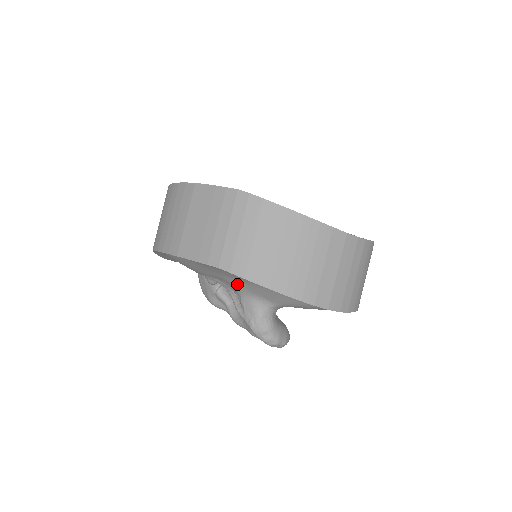
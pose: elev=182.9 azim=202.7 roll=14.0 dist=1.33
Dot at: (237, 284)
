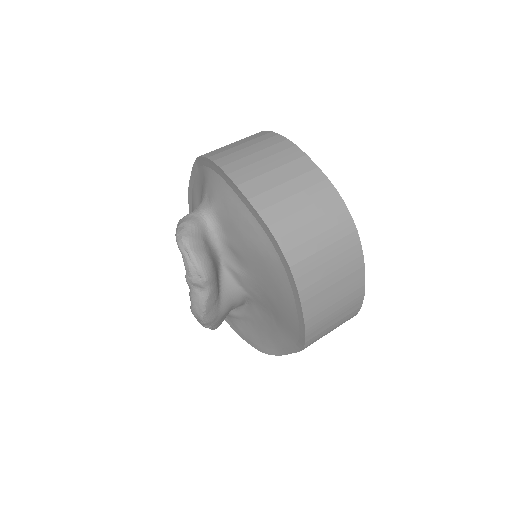
Dot at: occluded
